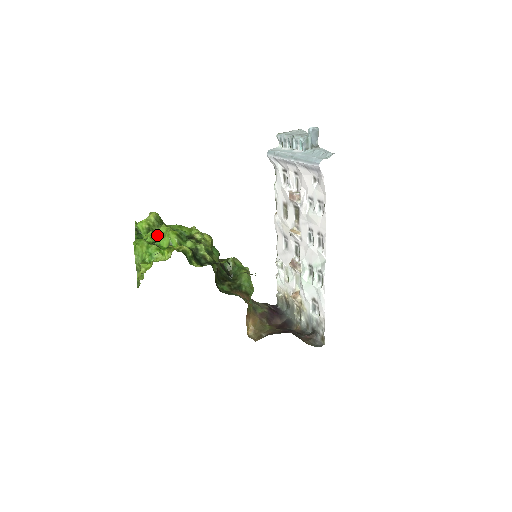
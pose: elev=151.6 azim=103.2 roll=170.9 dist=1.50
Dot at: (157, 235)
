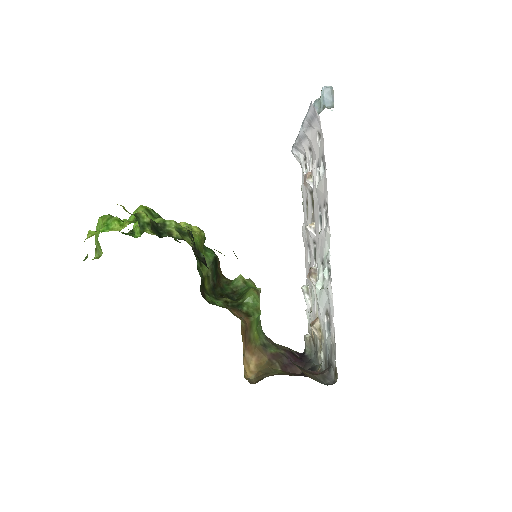
Dot at: occluded
